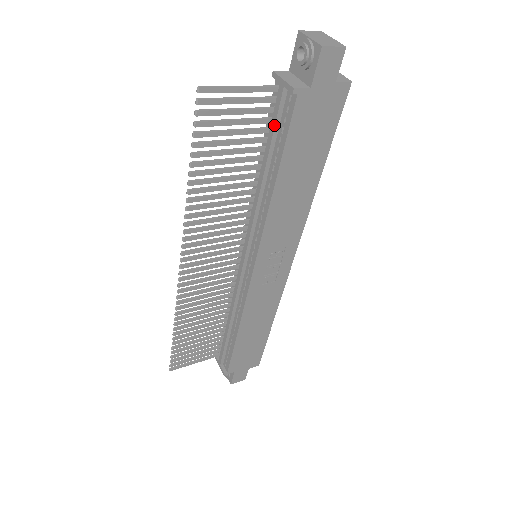
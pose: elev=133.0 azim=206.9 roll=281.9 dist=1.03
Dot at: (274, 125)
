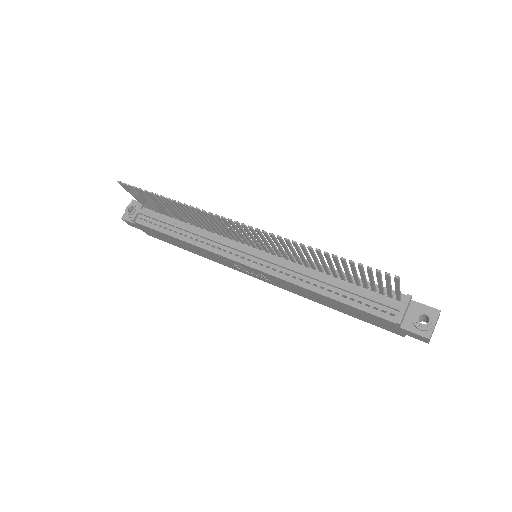
Dot at: (371, 299)
